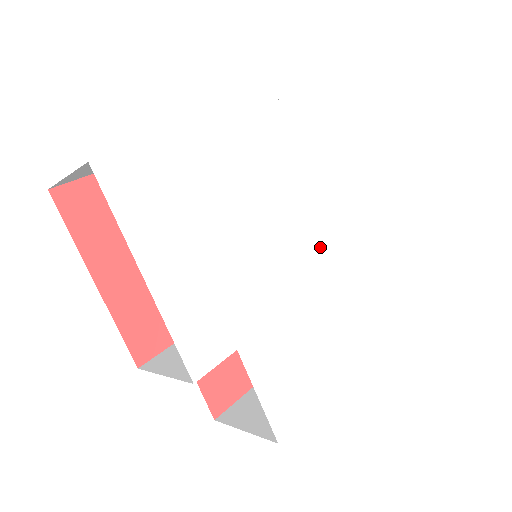
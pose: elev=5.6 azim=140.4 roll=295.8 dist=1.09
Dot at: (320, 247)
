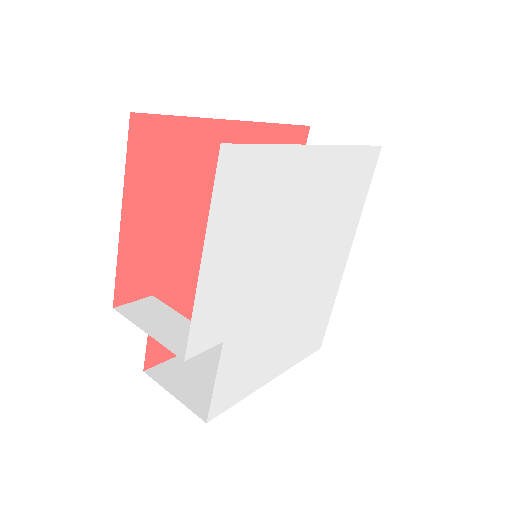
Dot at: (310, 277)
